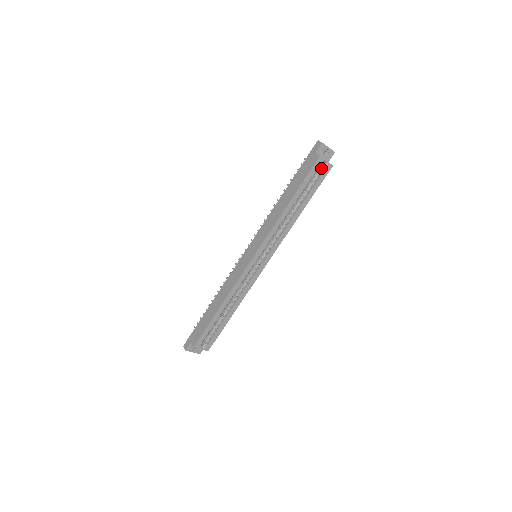
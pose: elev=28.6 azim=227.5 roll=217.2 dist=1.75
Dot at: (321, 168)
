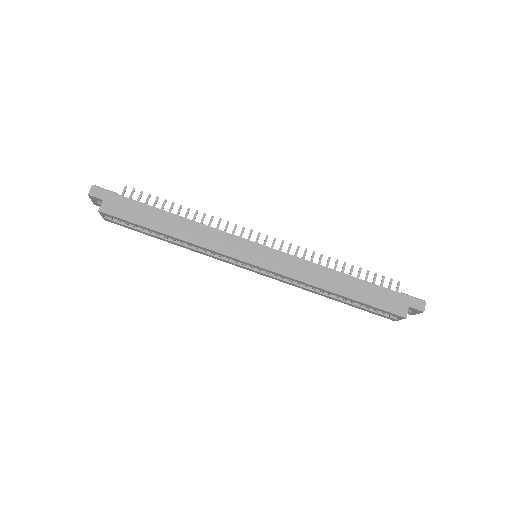
Dot at: occluded
